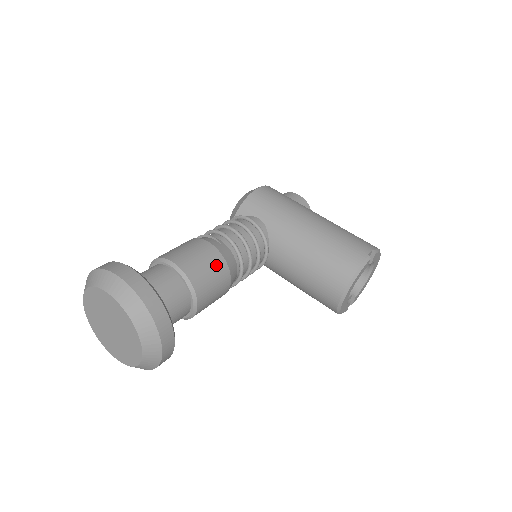
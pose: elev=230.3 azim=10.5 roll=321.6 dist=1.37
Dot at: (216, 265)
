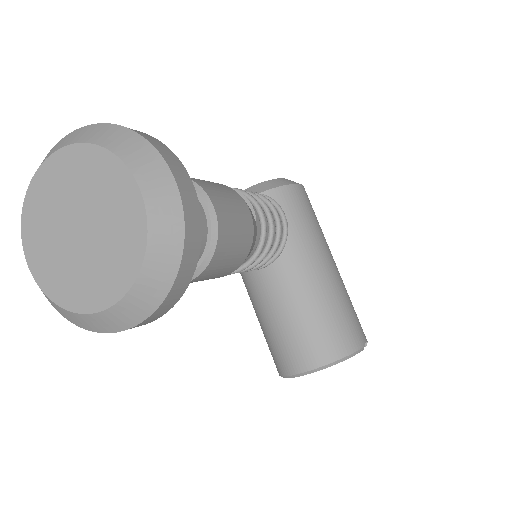
Dot at: (243, 244)
